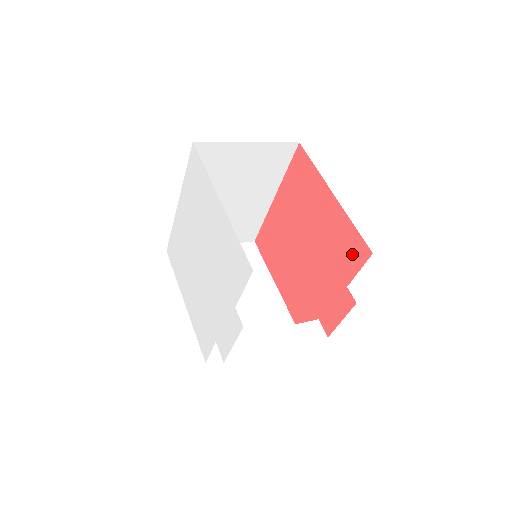
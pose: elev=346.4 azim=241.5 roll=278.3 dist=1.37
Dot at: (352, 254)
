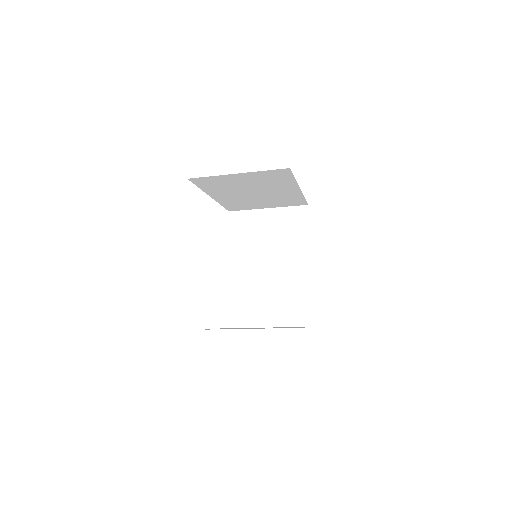
Dot at: occluded
